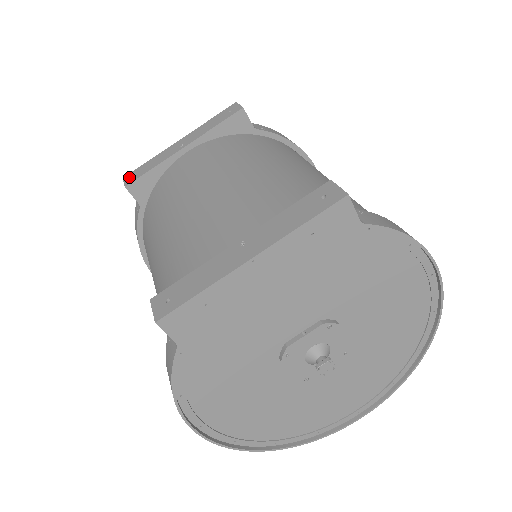
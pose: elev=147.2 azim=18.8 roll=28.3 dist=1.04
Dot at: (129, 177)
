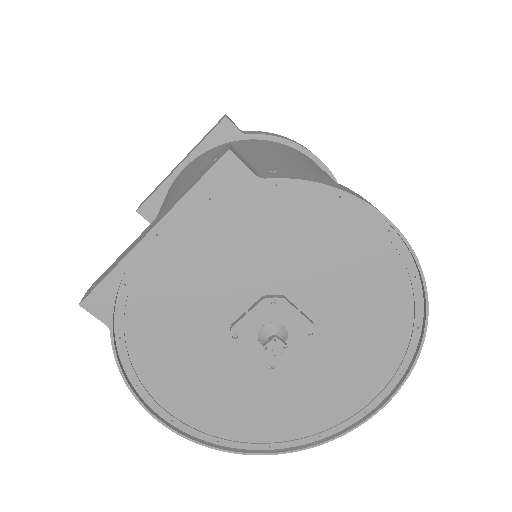
Dot at: (142, 203)
